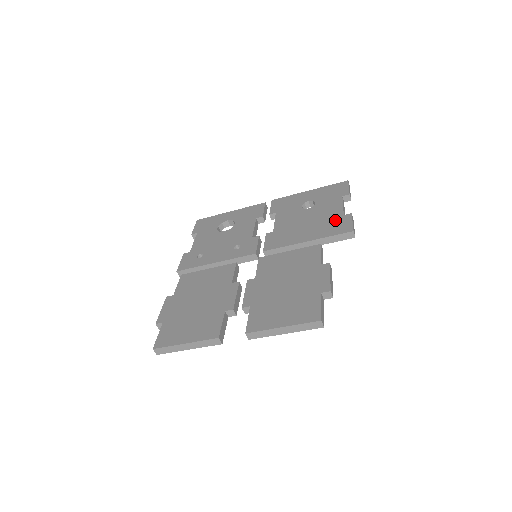
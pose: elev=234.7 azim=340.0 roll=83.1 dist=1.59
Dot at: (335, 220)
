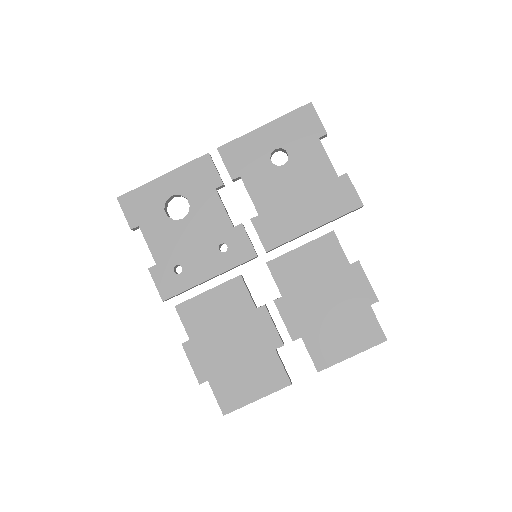
Dot at: (332, 188)
